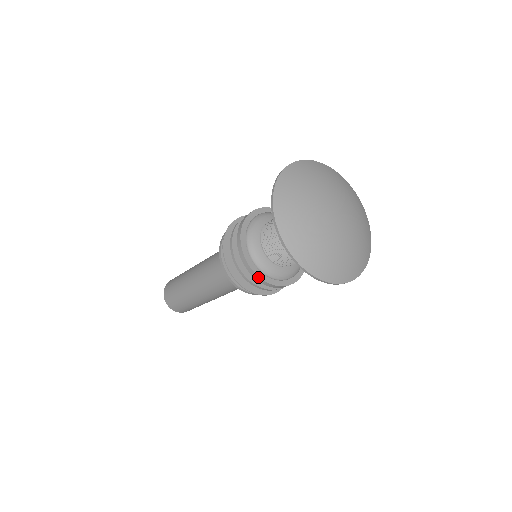
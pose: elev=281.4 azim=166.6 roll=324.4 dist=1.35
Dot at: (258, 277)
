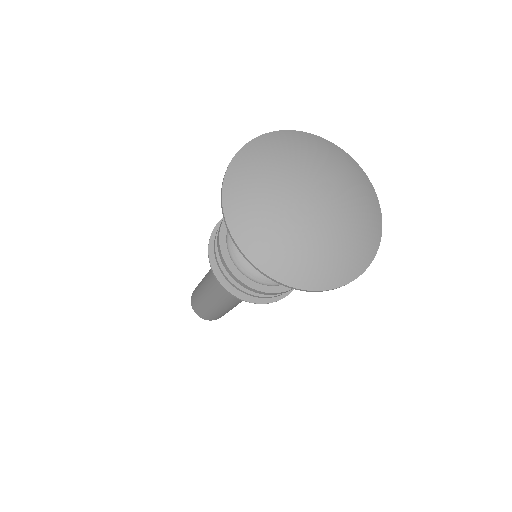
Dot at: (219, 241)
